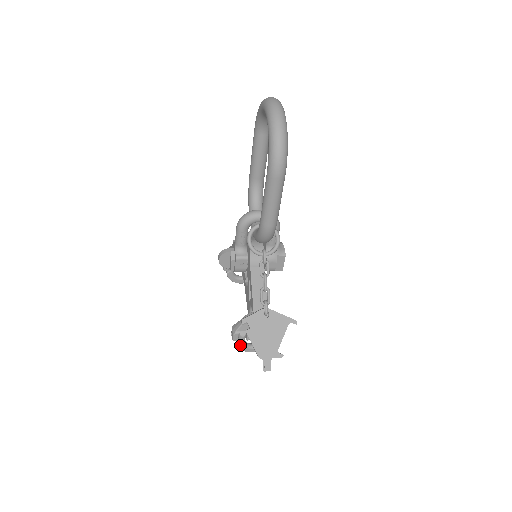
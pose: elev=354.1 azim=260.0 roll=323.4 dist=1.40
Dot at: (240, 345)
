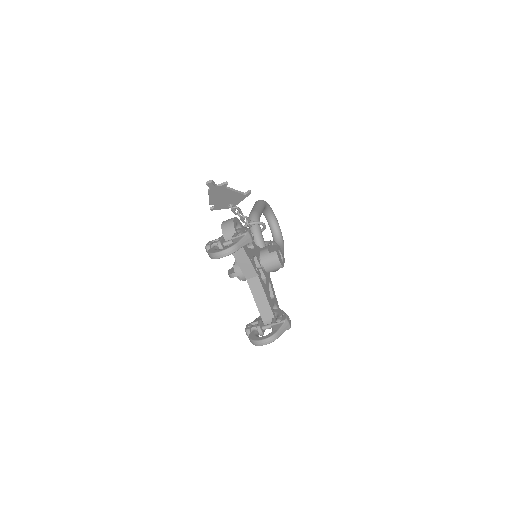
Dot at: (211, 251)
